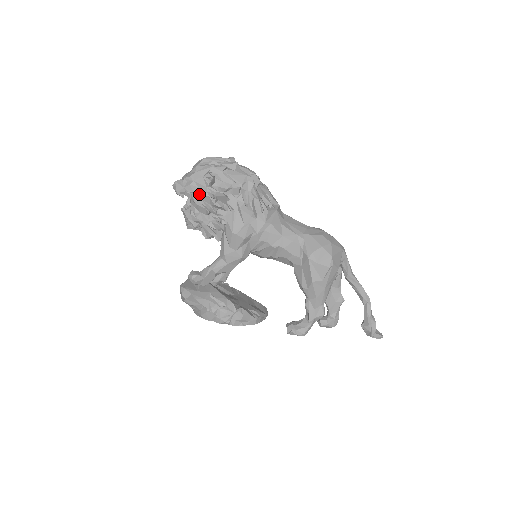
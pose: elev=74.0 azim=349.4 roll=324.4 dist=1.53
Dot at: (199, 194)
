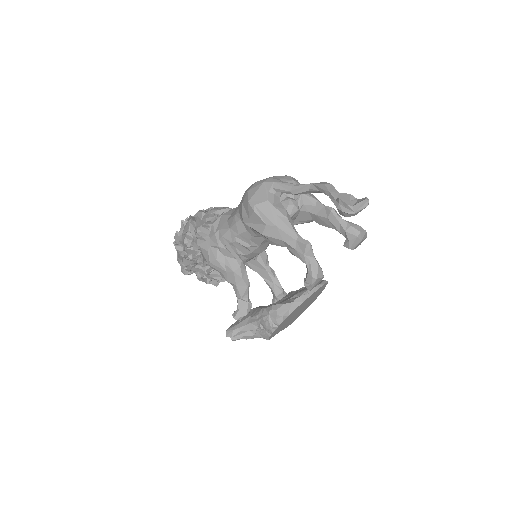
Dot at: (183, 264)
